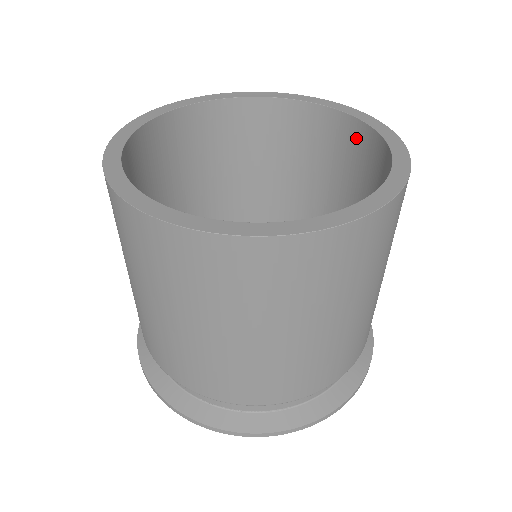
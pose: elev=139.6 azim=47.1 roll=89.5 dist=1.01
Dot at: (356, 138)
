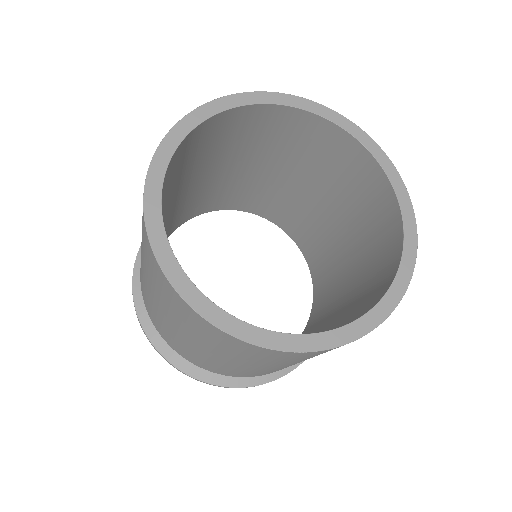
Dot at: (388, 210)
